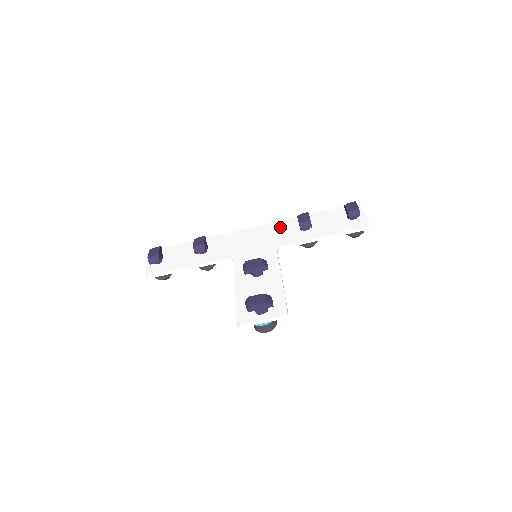
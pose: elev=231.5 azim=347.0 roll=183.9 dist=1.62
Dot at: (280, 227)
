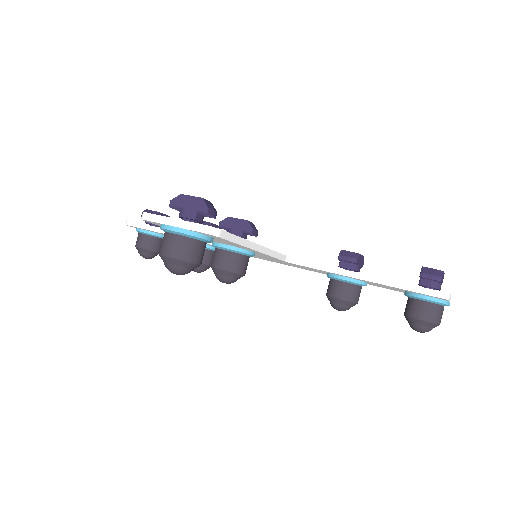
Dot at: occluded
